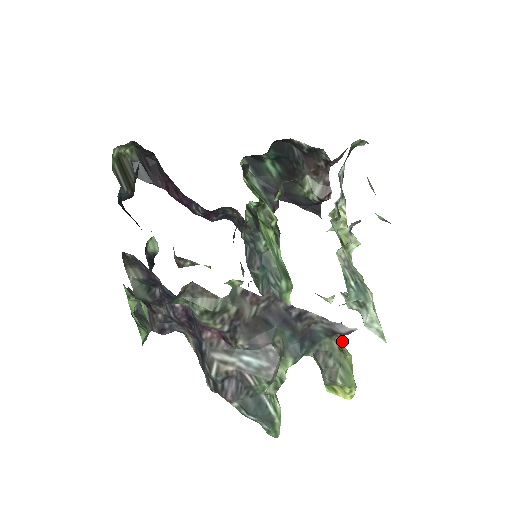
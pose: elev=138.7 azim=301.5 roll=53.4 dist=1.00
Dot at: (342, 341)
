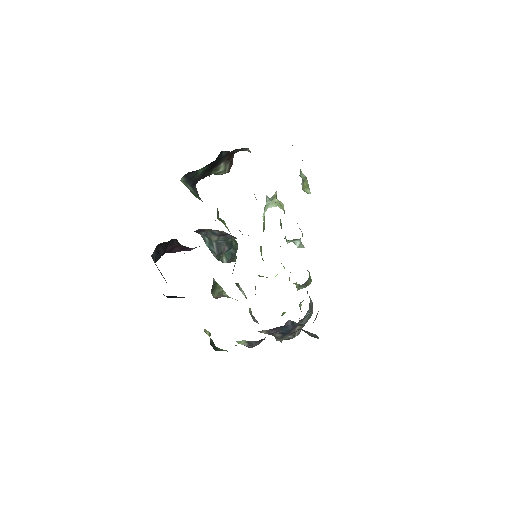
Dot at: occluded
